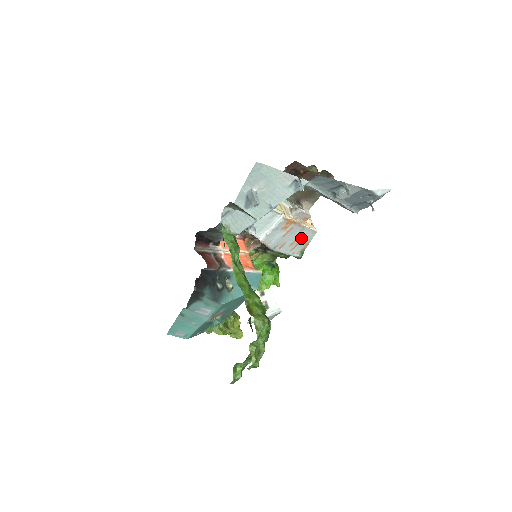
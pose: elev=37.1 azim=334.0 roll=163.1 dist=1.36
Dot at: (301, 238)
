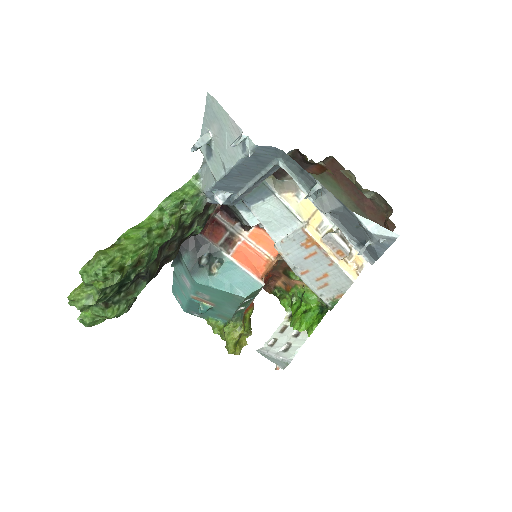
Dot at: (331, 278)
